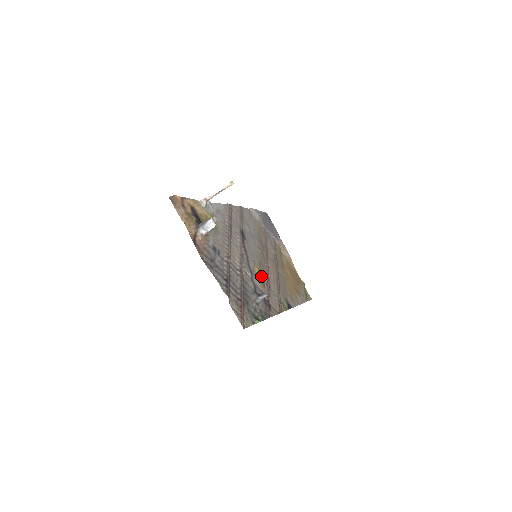
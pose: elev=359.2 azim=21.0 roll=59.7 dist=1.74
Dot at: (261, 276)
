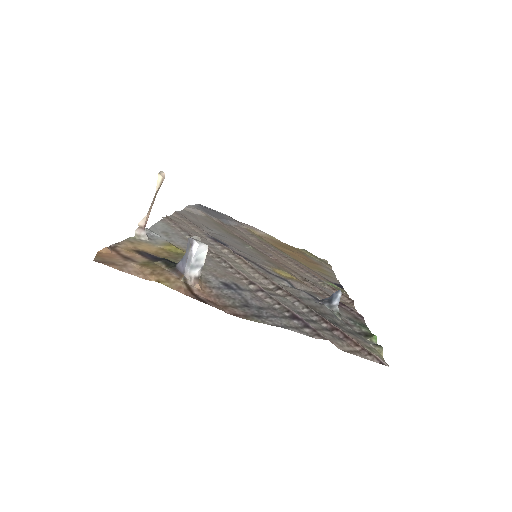
Dot at: (290, 275)
